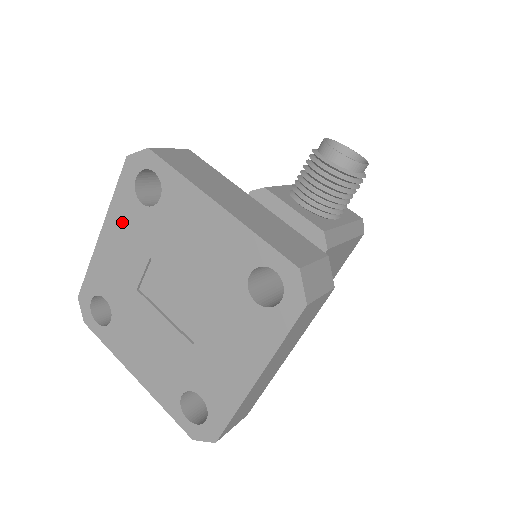
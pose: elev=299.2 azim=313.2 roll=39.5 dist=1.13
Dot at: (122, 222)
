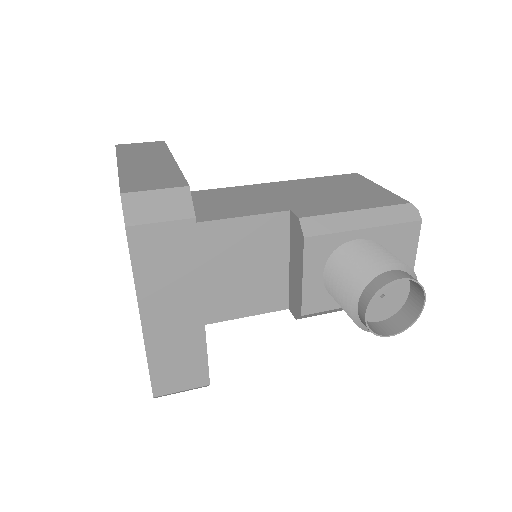
Dot at: occluded
